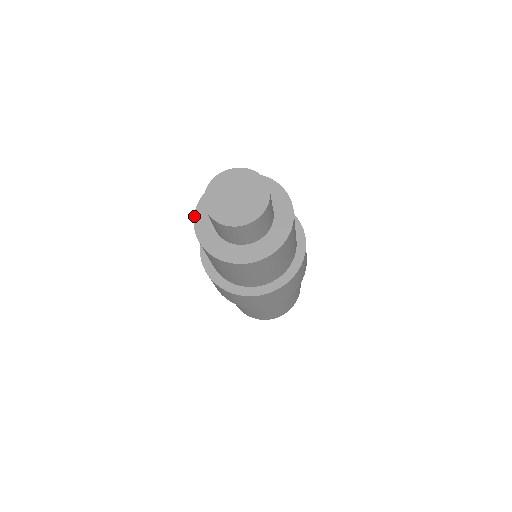
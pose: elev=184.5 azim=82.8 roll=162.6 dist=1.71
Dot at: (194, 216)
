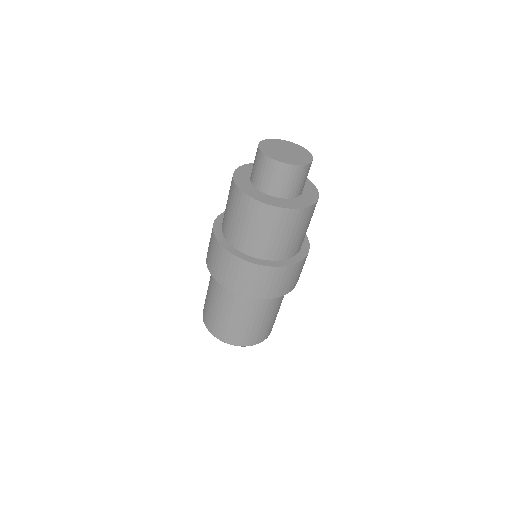
Dot at: (235, 183)
